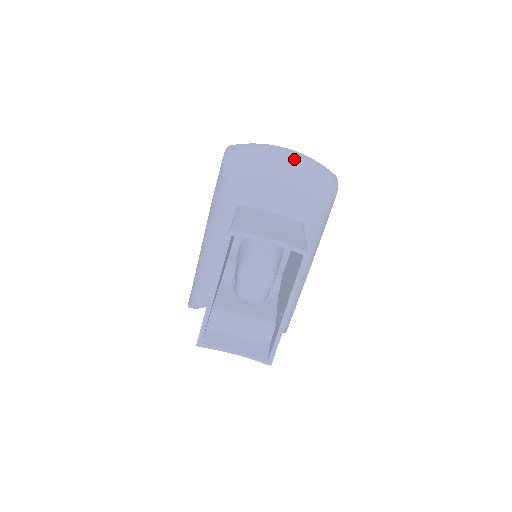
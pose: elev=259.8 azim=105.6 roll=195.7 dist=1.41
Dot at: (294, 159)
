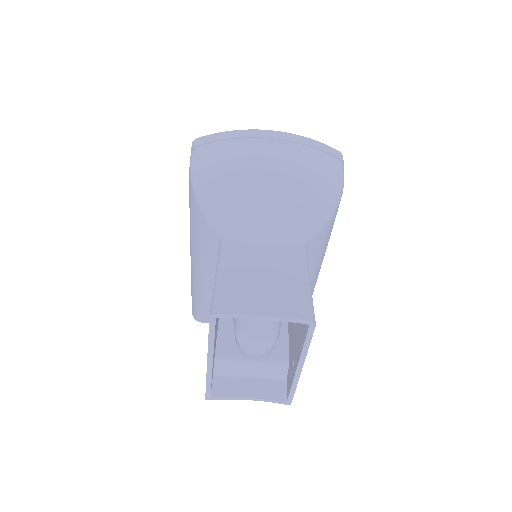
Dot at: (282, 156)
